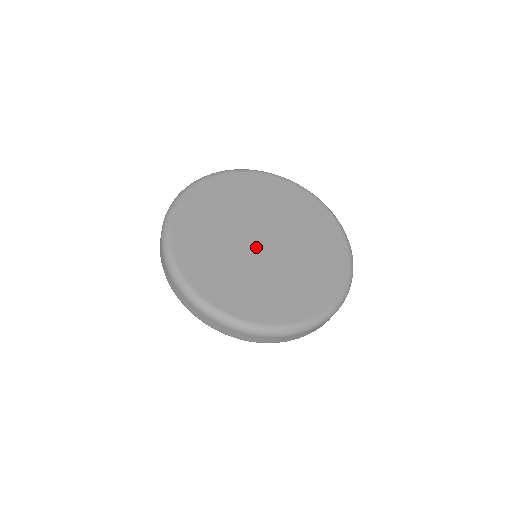
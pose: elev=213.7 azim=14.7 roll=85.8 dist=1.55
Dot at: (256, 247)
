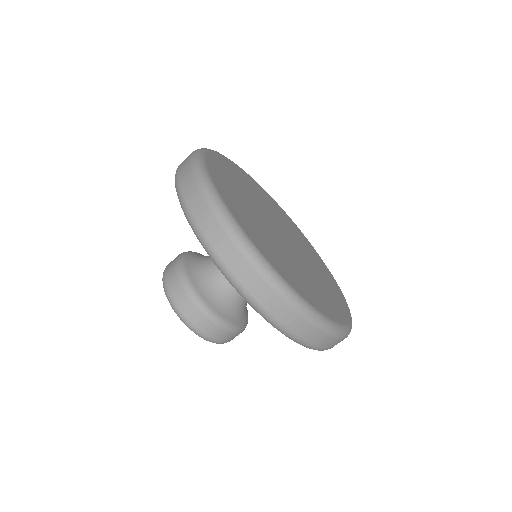
Dot at: (273, 226)
